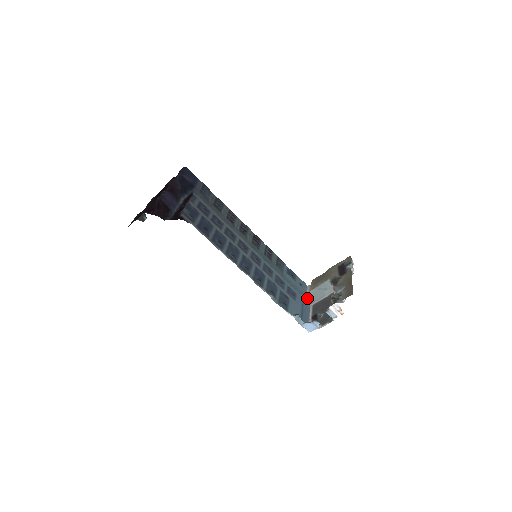
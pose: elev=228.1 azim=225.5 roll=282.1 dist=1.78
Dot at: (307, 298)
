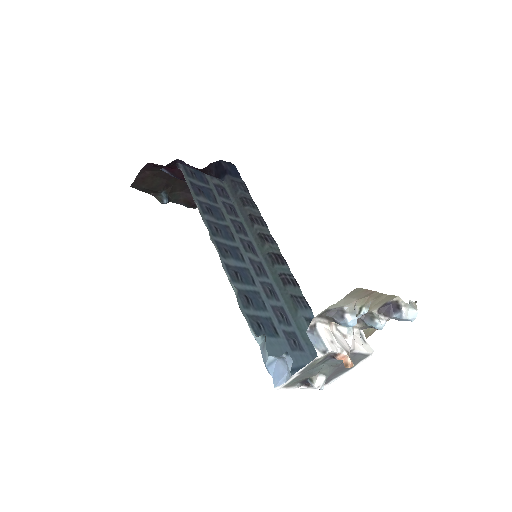
Dot at: occluded
